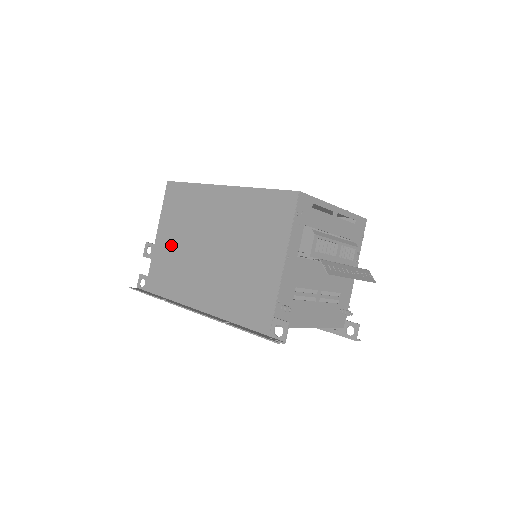
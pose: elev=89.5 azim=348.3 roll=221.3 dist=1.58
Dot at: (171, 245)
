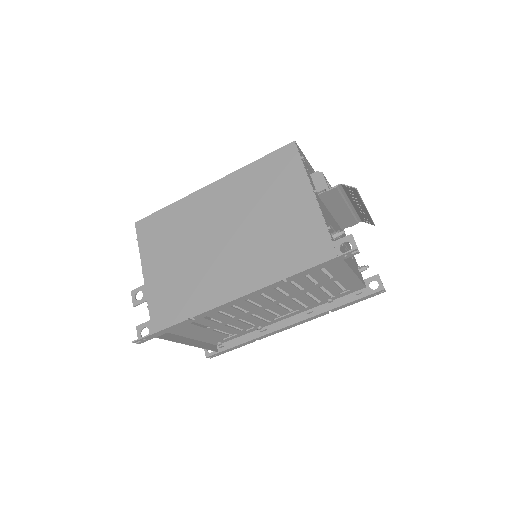
Dot at: (169, 270)
